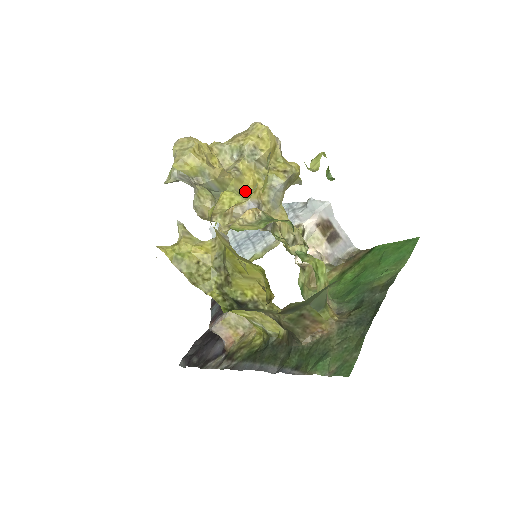
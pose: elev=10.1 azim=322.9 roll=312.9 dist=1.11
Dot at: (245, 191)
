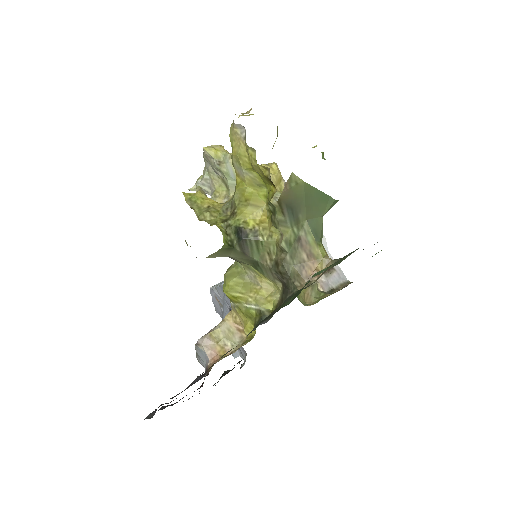
Dot at: occluded
